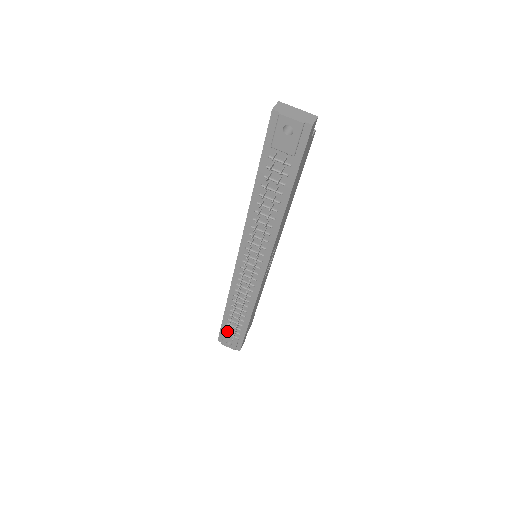
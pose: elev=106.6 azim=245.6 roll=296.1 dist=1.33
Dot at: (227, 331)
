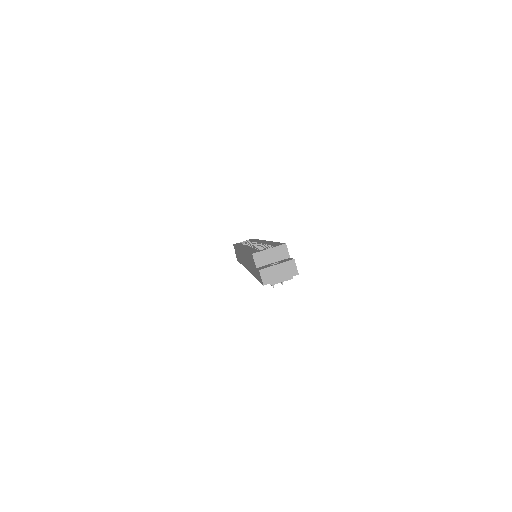
Dot at: occluded
